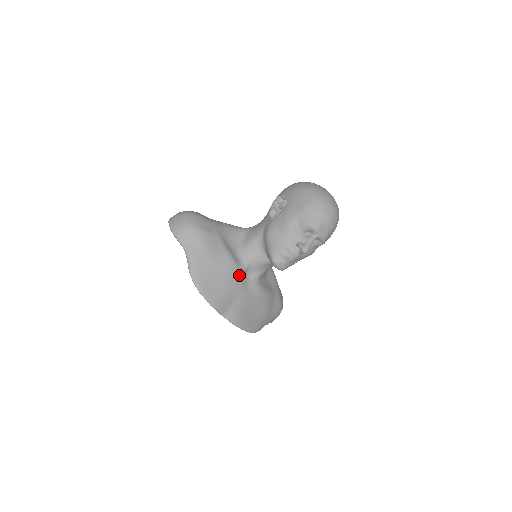
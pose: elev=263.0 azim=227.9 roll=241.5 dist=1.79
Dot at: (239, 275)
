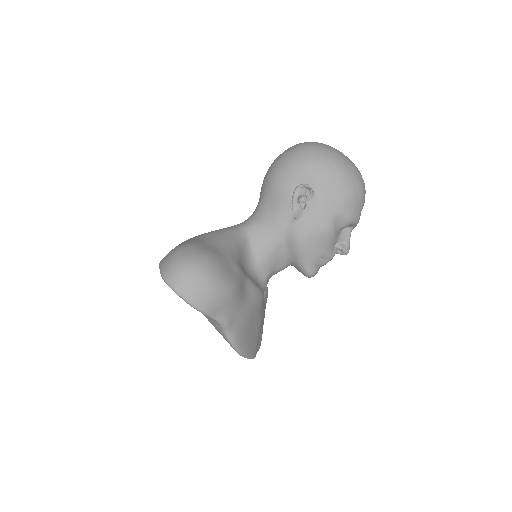
Dot at: occluded
